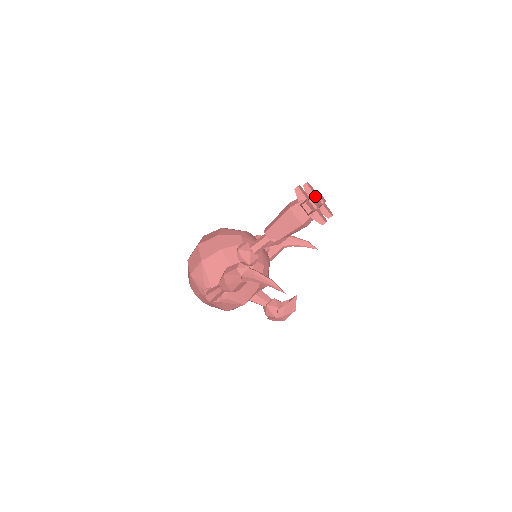
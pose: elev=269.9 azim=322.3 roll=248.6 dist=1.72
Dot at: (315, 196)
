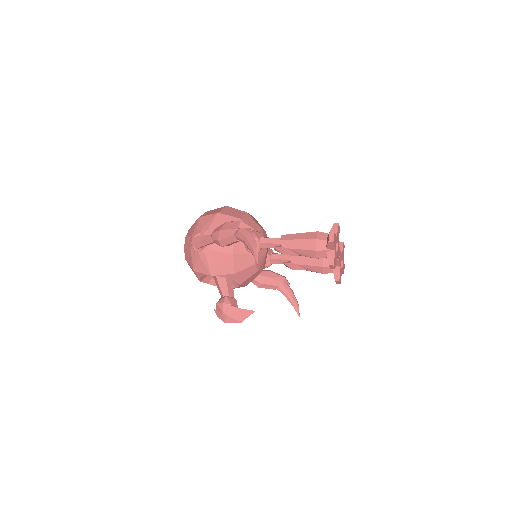
Dot at: (341, 254)
